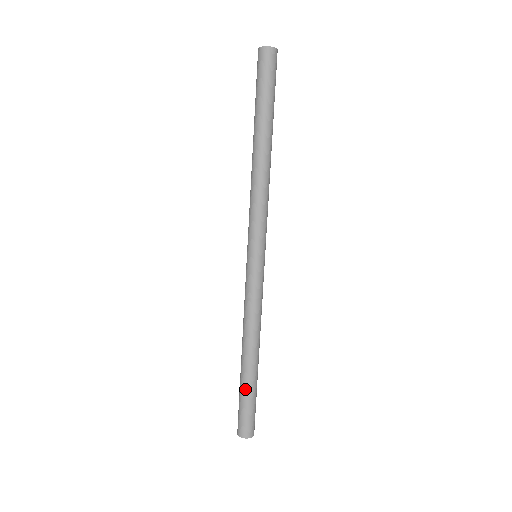
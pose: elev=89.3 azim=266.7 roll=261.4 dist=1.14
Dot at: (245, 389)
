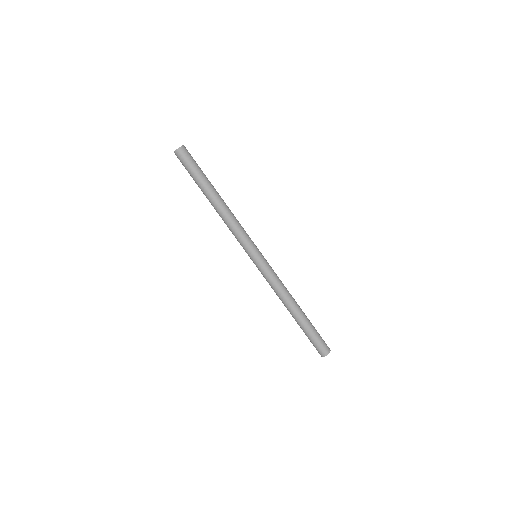
Dot at: (303, 330)
